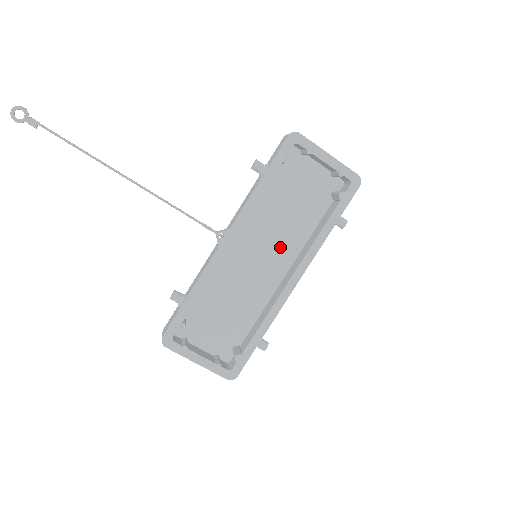
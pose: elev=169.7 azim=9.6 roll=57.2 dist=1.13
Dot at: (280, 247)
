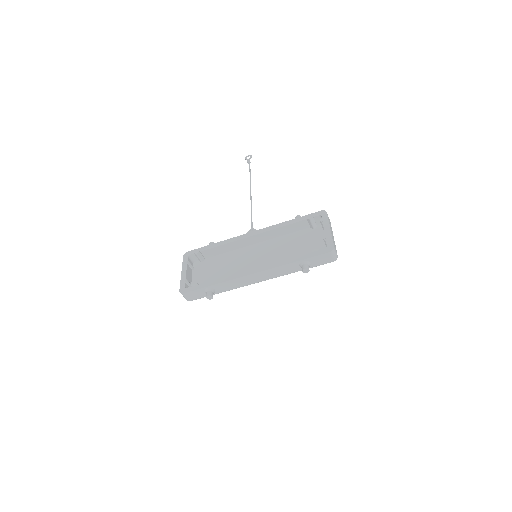
Dot at: (270, 262)
